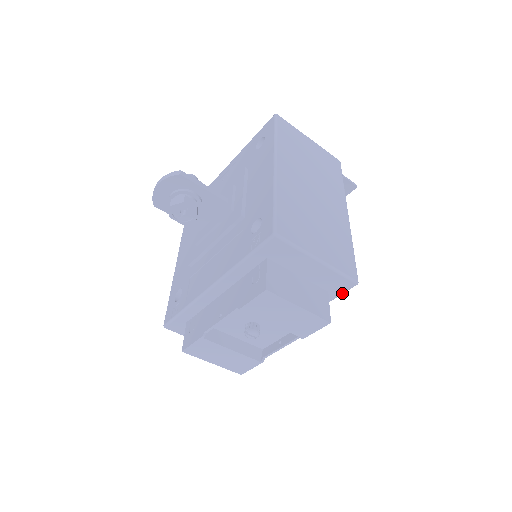
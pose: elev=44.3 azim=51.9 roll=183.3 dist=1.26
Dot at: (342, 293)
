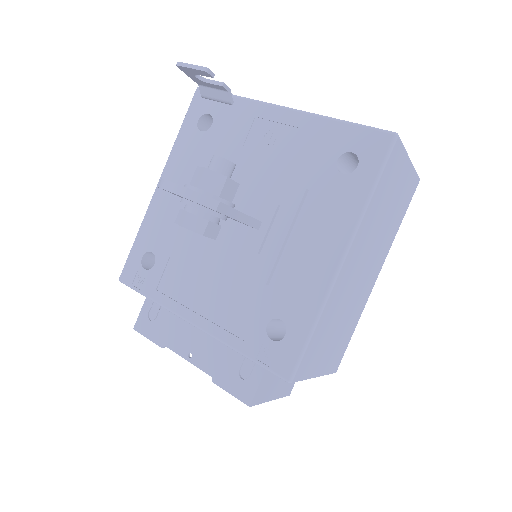
Dot at: occluded
